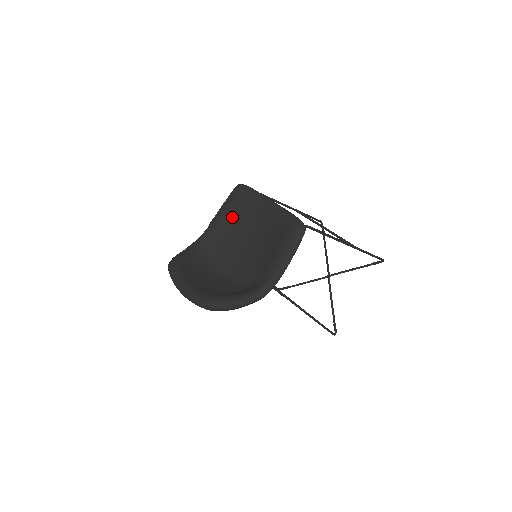
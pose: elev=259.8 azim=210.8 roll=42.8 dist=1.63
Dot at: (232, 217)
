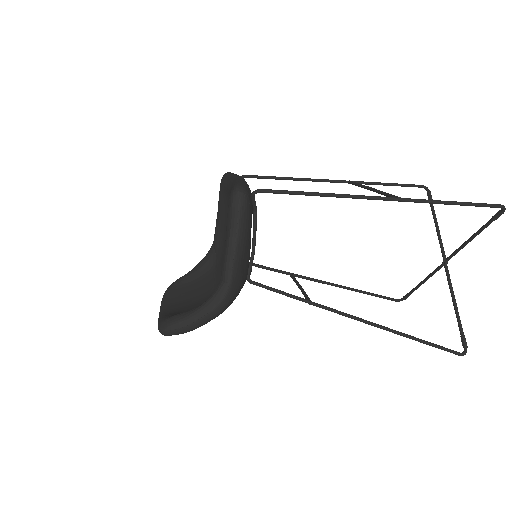
Dot at: (222, 216)
